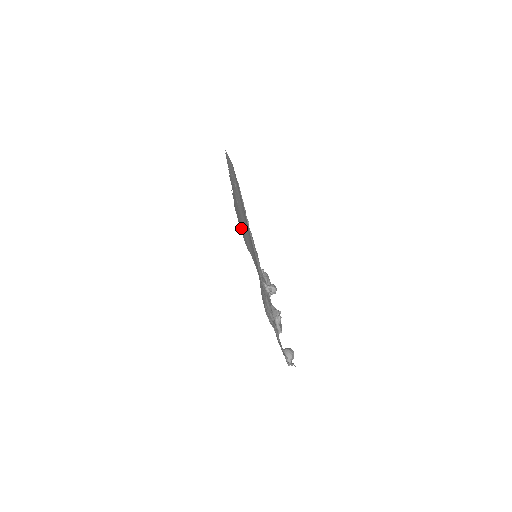
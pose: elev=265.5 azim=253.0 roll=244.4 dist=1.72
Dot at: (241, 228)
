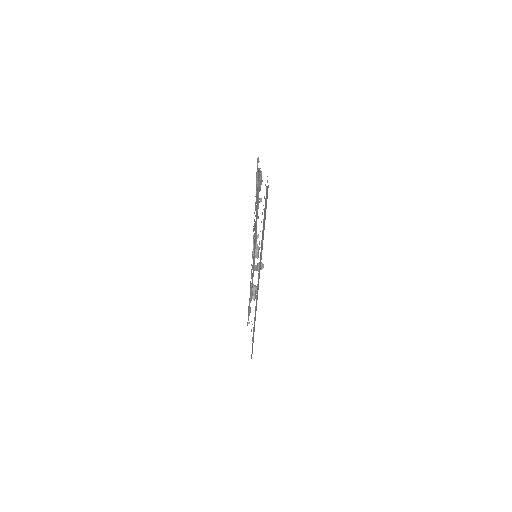
Dot at: occluded
